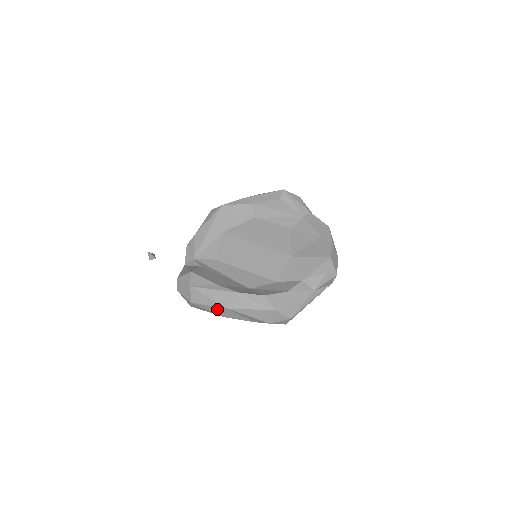
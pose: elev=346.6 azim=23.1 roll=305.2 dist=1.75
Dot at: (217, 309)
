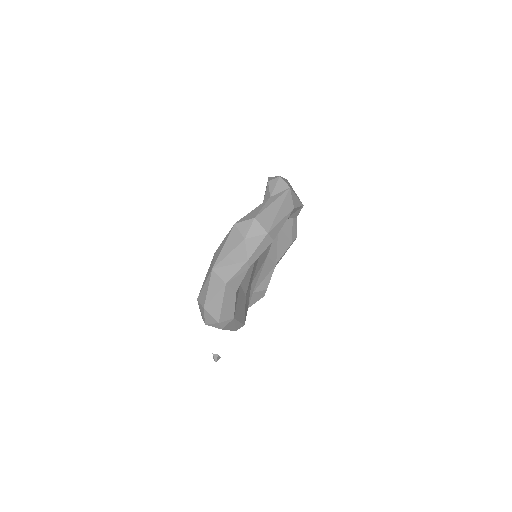
Dot at: (213, 283)
